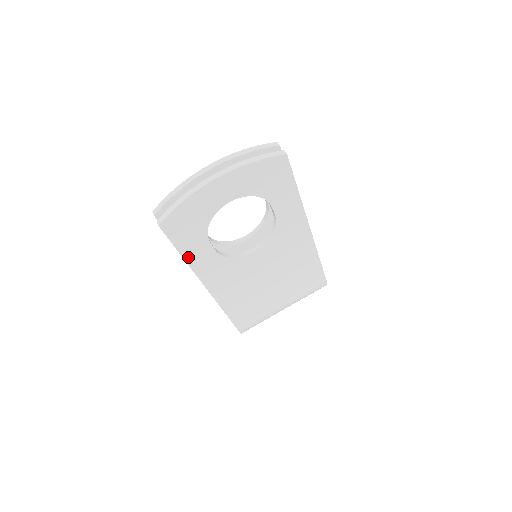
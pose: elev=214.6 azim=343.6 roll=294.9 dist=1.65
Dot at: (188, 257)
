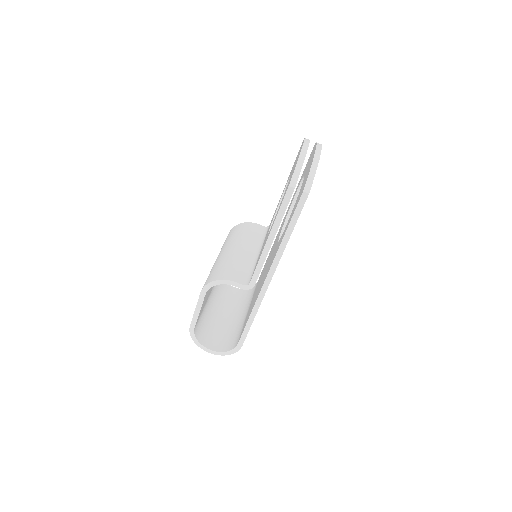
Dot at: (289, 237)
